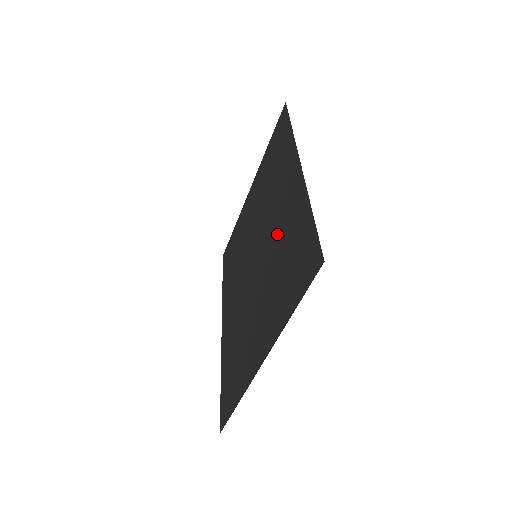
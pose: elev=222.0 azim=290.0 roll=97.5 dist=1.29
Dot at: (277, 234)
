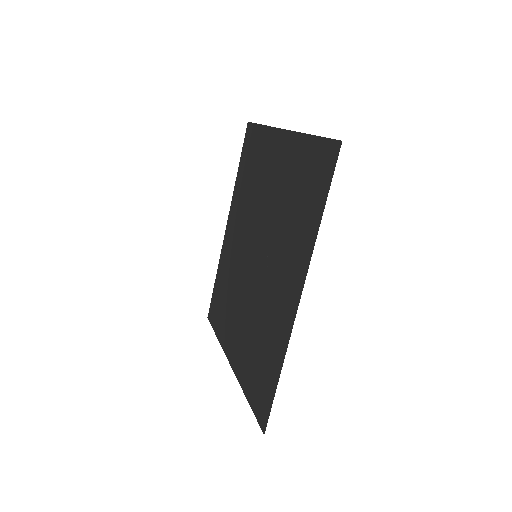
Dot at: (266, 305)
